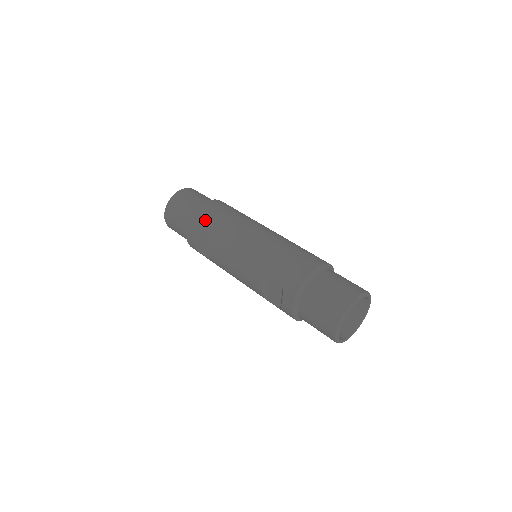
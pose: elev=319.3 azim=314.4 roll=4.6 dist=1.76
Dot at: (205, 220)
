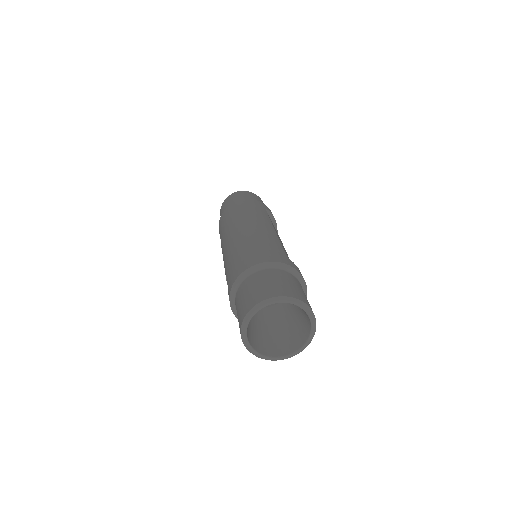
Dot at: (222, 222)
